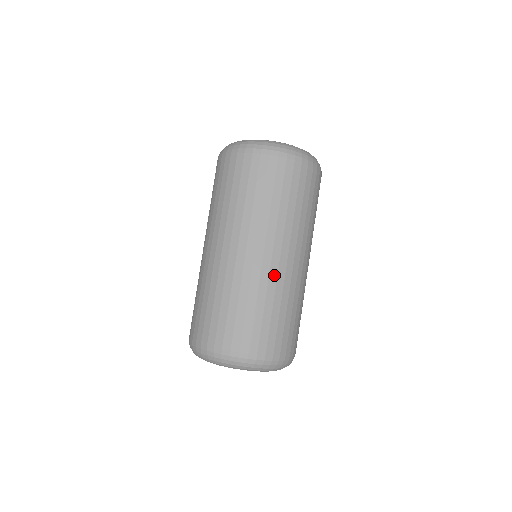
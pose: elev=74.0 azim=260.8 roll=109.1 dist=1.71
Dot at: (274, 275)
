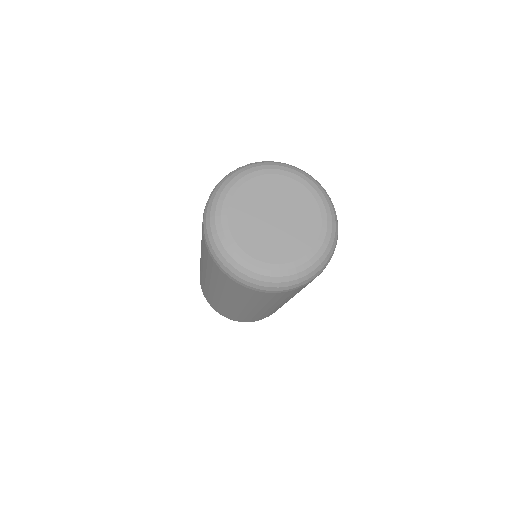
Dot at: occluded
